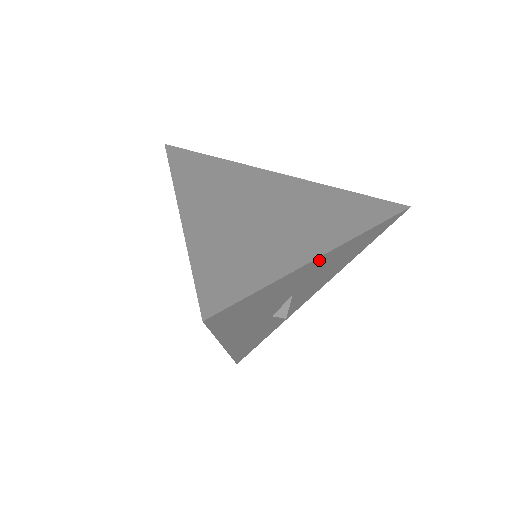
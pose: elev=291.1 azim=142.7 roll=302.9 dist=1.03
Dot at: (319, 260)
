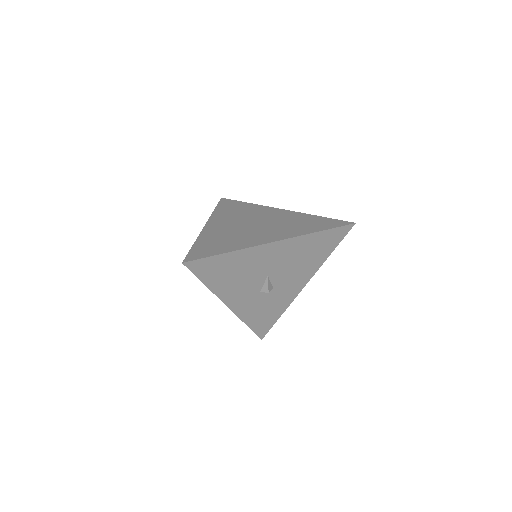
Dot at: (269, 247)
